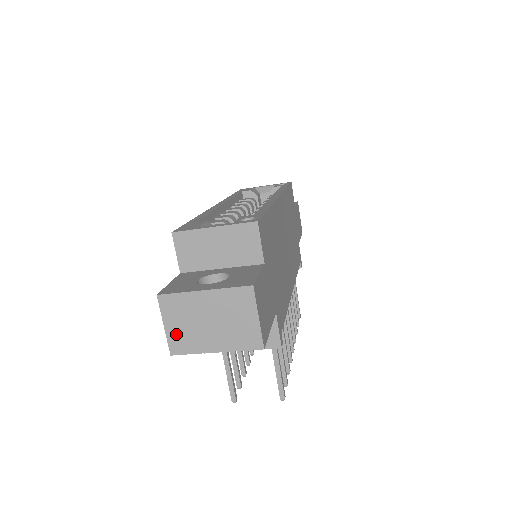
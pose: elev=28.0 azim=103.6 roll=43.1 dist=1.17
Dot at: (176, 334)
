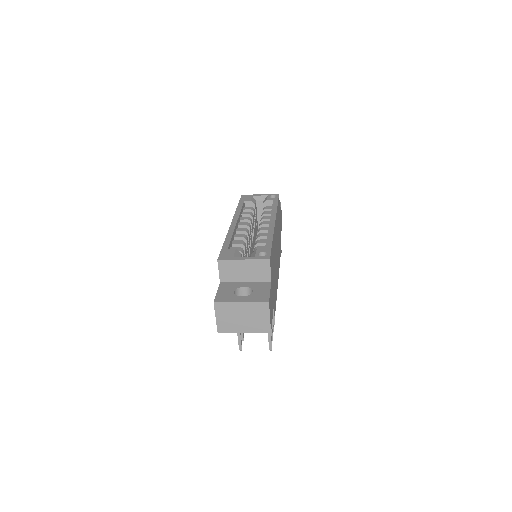
Dot at: (222, 322)
